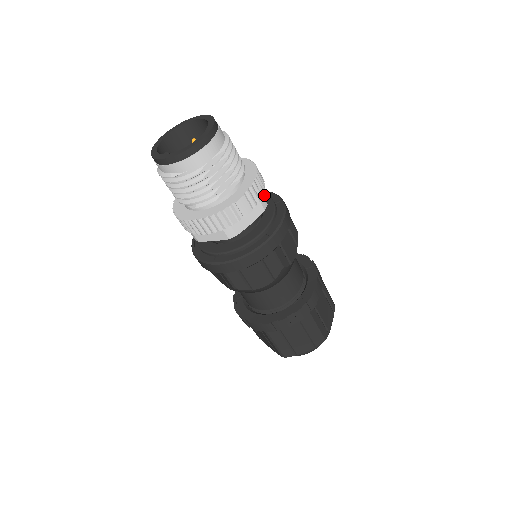
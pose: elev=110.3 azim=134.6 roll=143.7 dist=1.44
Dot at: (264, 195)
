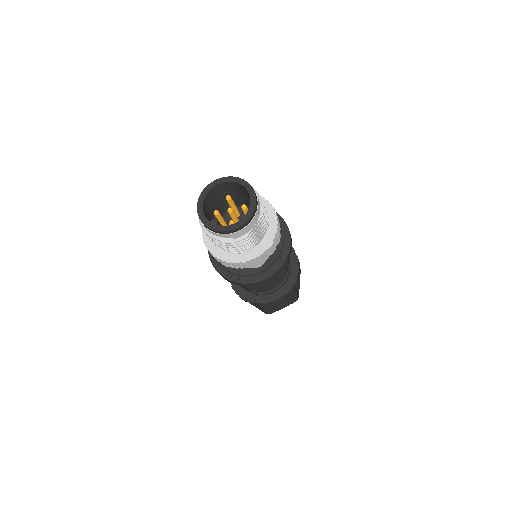
Dot at: occluded
